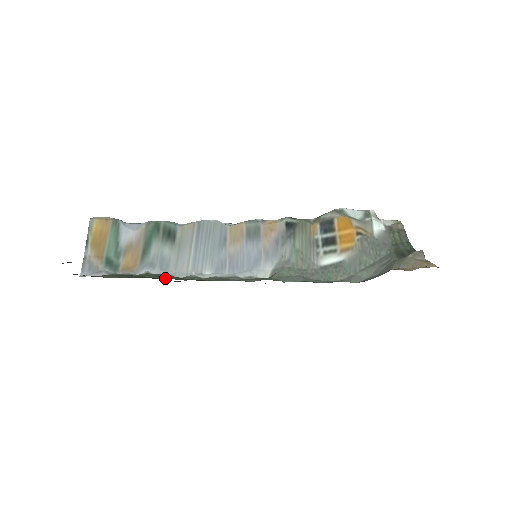
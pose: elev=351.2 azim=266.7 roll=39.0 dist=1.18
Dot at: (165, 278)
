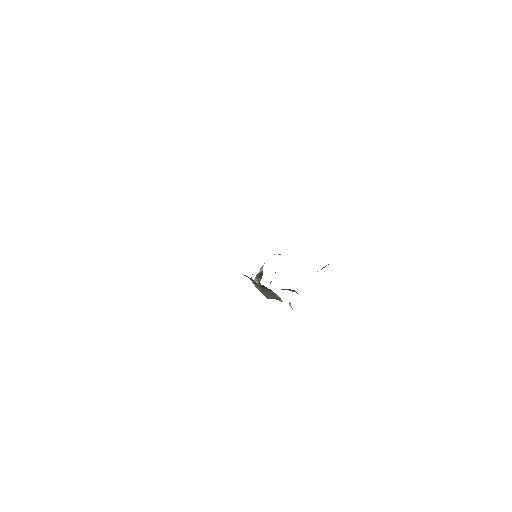
Dot at: occluded
